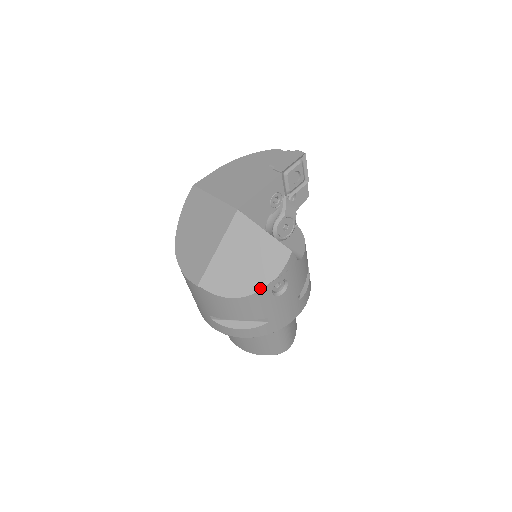
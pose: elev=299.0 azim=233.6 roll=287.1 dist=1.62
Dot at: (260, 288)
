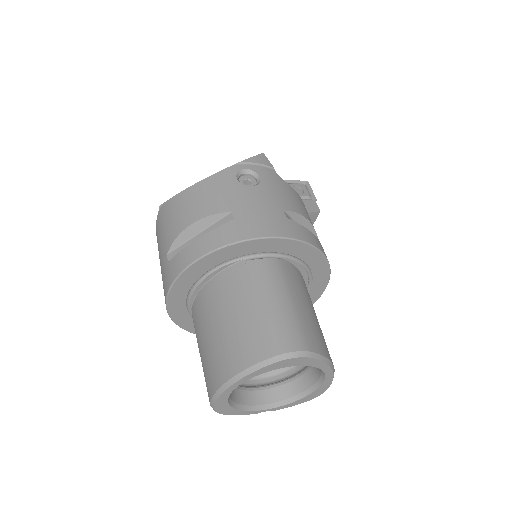
Dot at: (221, 171)
